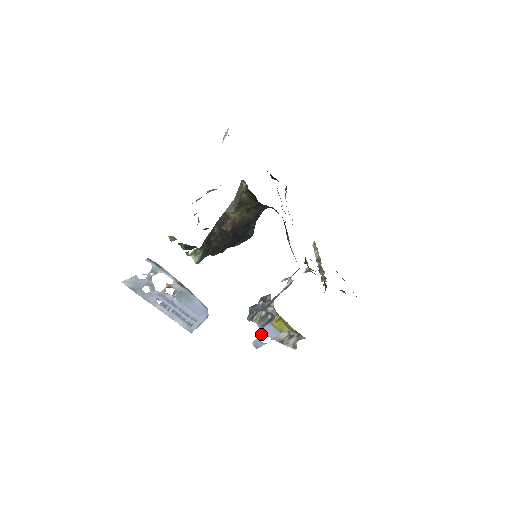
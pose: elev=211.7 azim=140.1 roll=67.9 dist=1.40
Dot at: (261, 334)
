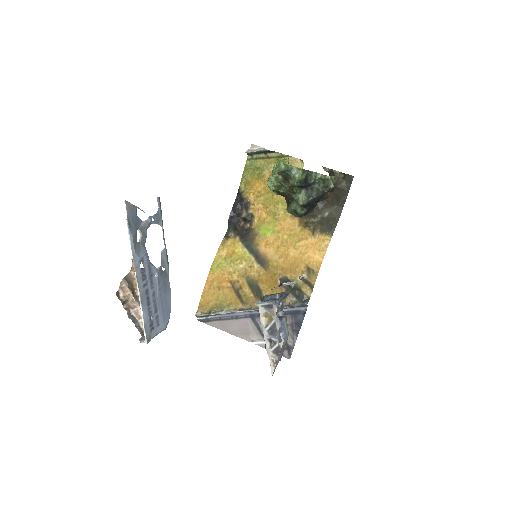
Dot at: (281, 326)
